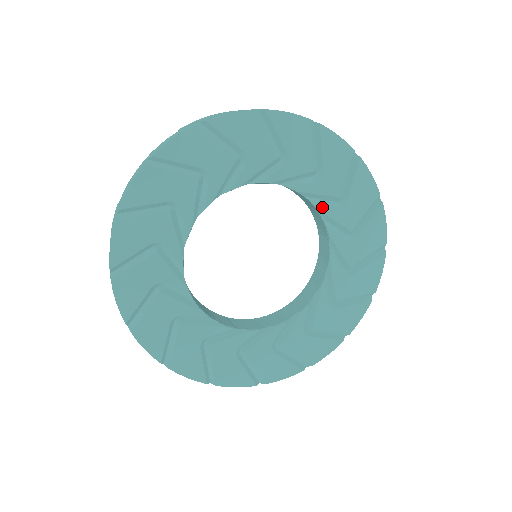
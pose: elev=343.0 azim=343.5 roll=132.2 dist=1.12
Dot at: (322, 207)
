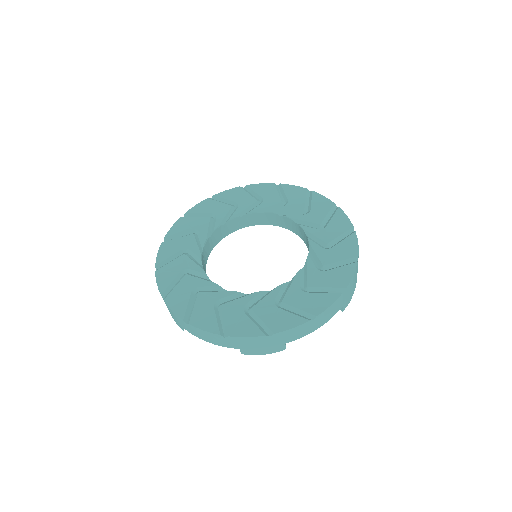
Dot at: (307, 228)
